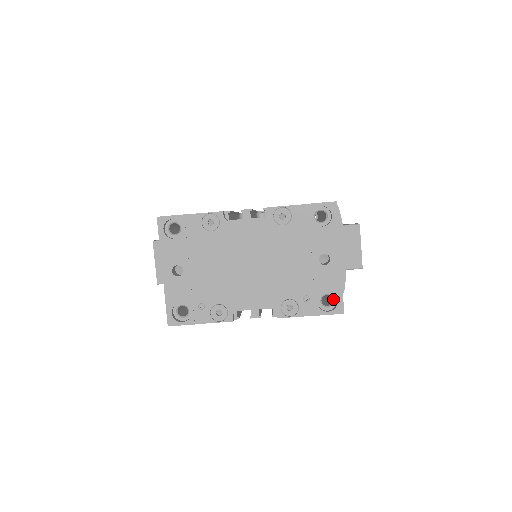
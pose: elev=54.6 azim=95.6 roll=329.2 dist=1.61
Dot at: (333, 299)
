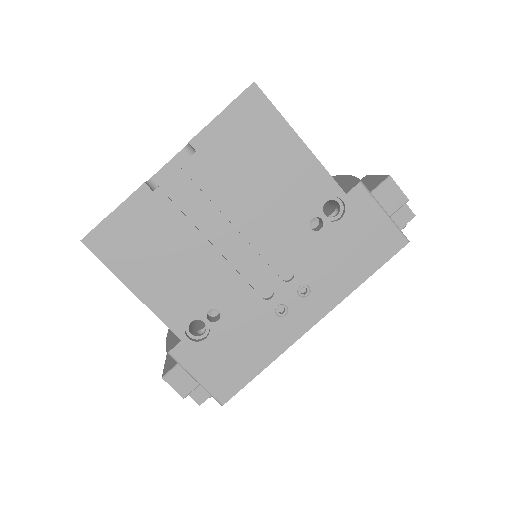
Dot at: occluded
